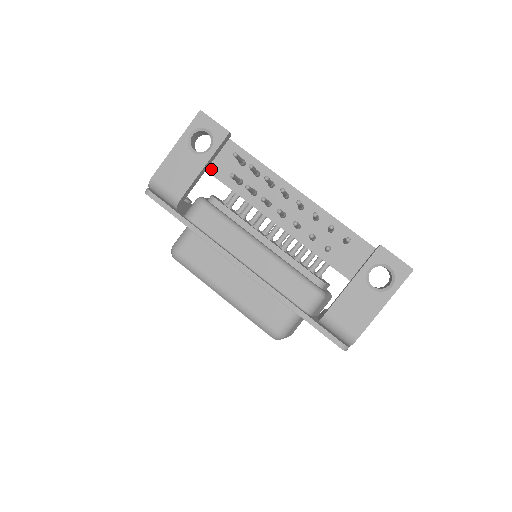
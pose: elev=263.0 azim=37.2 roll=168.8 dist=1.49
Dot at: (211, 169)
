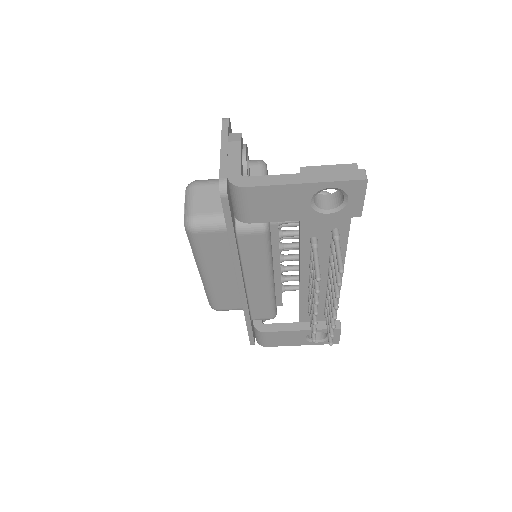
Dot at: occluded
